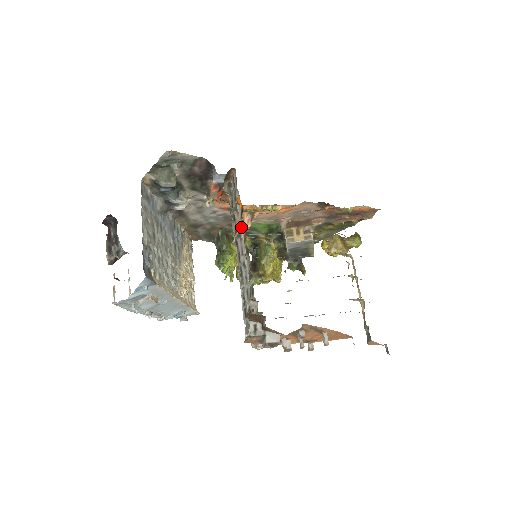
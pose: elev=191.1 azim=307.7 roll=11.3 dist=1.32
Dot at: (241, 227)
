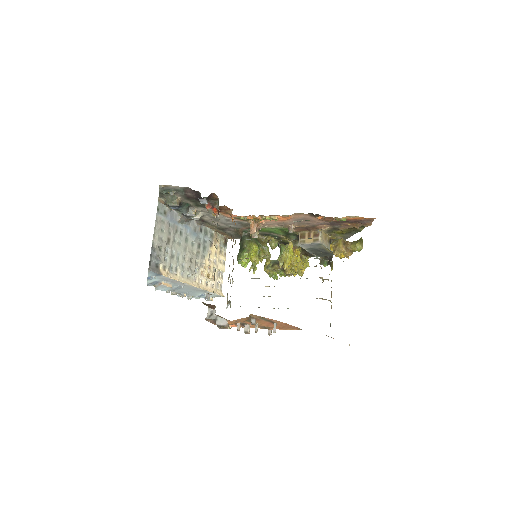
Dot at: occluded
